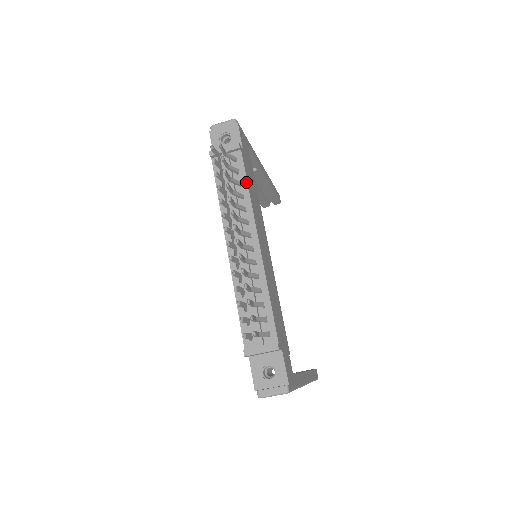
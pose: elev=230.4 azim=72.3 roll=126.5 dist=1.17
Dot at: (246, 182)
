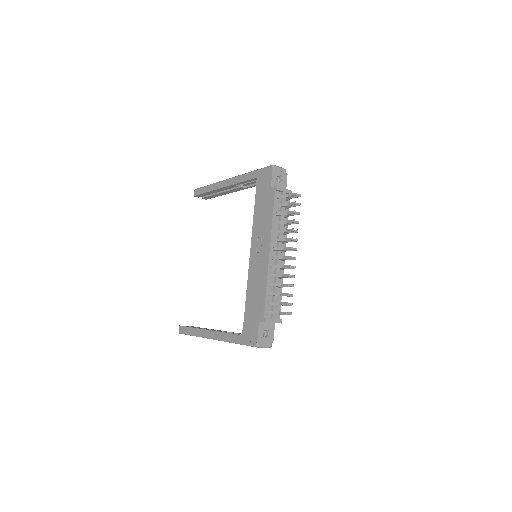
Dot at: occluded
